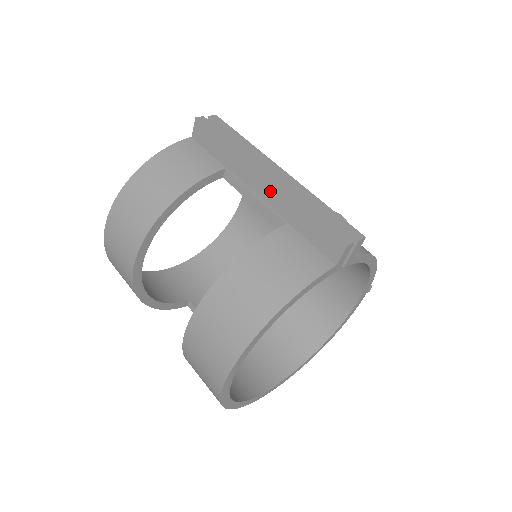
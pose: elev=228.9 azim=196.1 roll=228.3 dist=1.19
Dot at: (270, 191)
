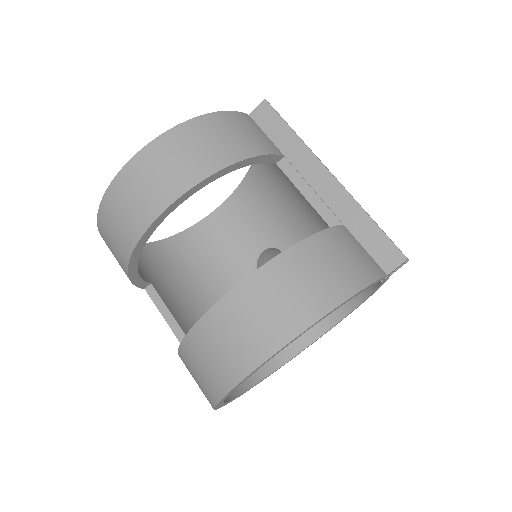
Dot at: (334, 191)
